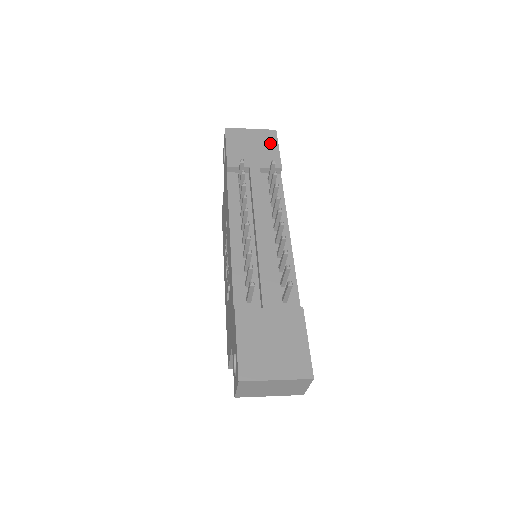
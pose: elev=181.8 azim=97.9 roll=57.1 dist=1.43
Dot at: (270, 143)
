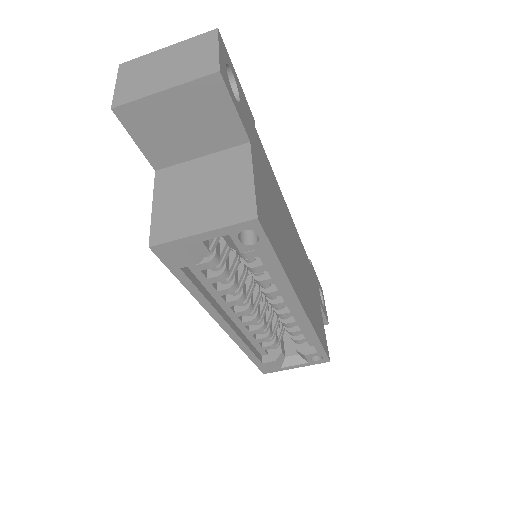
Dot at: occluded
